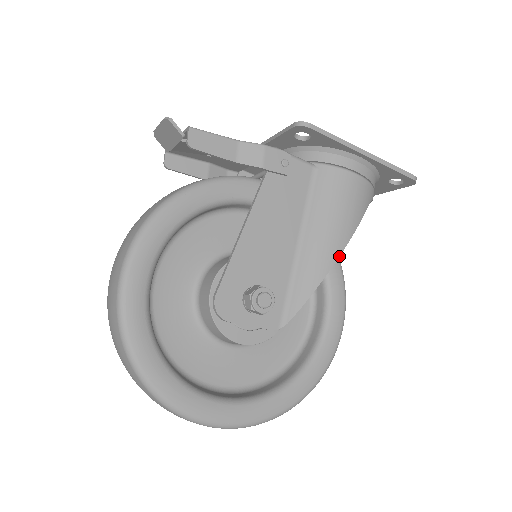
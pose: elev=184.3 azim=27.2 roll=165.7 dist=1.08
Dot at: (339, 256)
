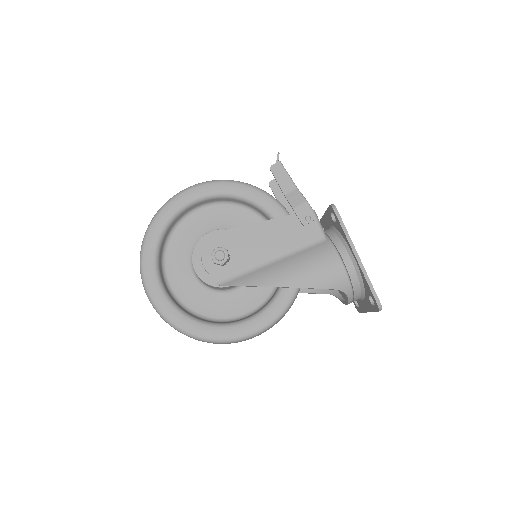
Dot at: (283, 287)
